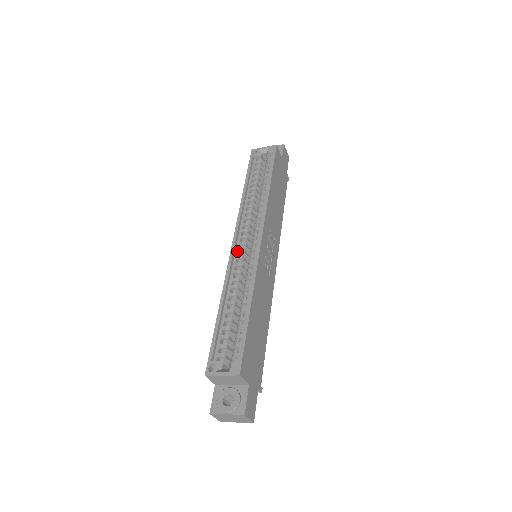
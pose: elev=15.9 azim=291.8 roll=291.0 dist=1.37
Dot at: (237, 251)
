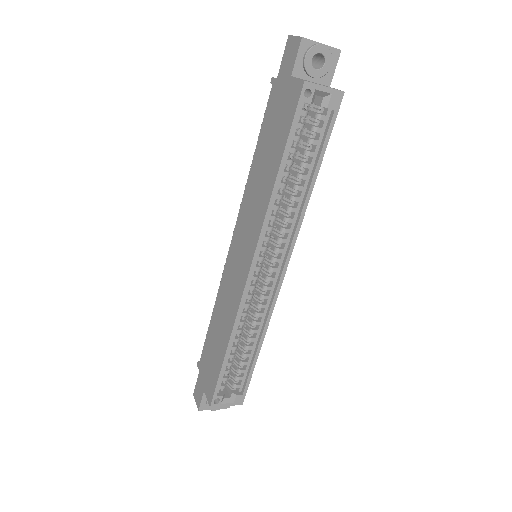
Dot at: (252, 279)
